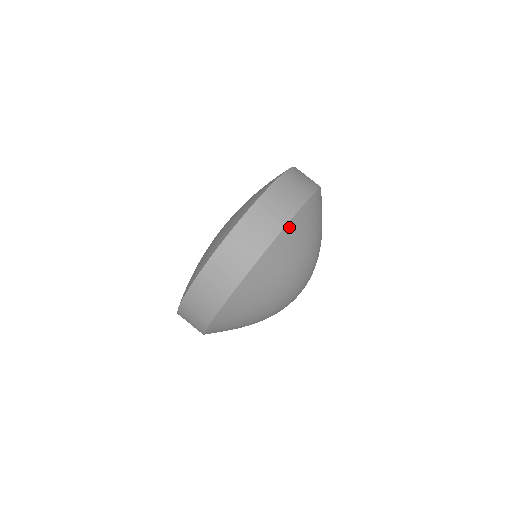
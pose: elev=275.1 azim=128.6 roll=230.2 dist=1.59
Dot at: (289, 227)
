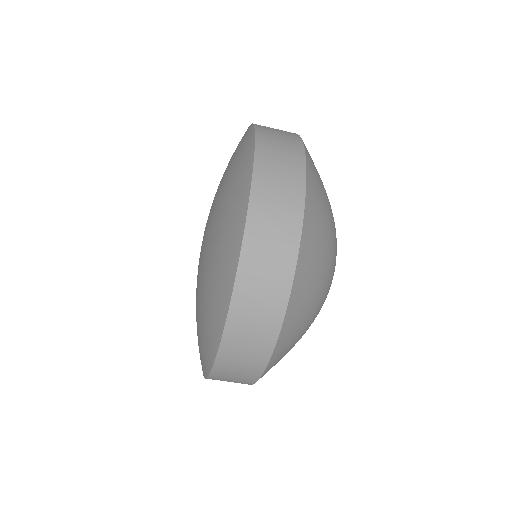
Dot at: occluded
